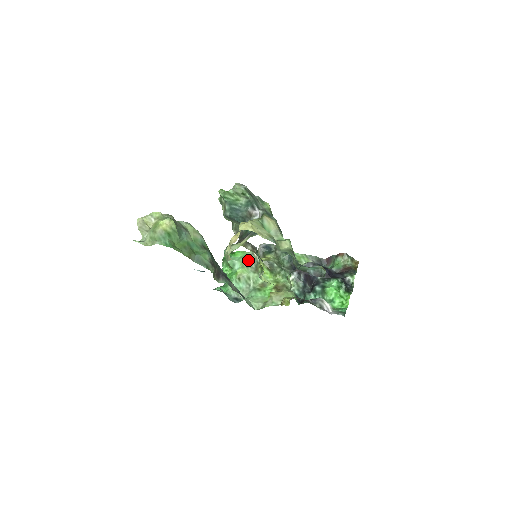
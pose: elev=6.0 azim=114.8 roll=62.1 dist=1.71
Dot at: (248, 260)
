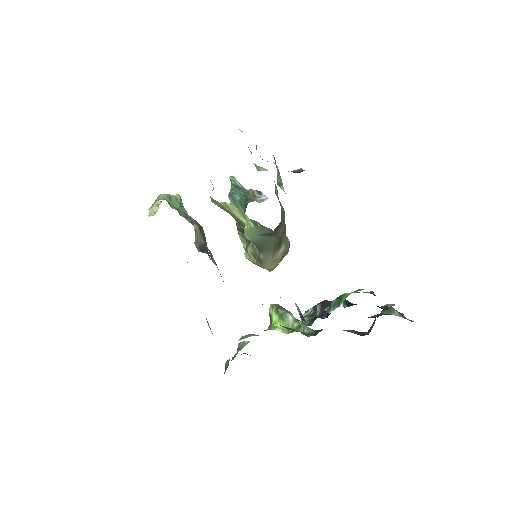
Dot at: occluded
